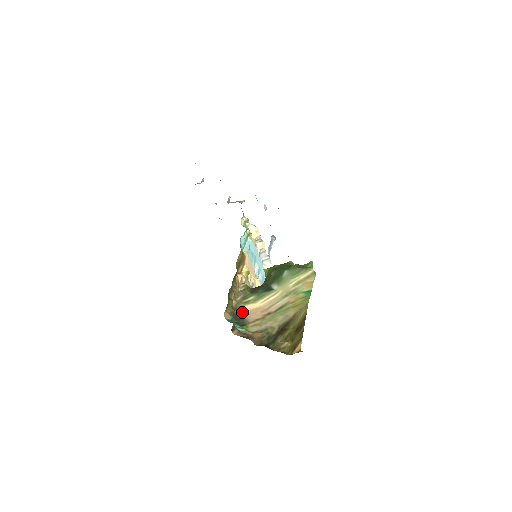
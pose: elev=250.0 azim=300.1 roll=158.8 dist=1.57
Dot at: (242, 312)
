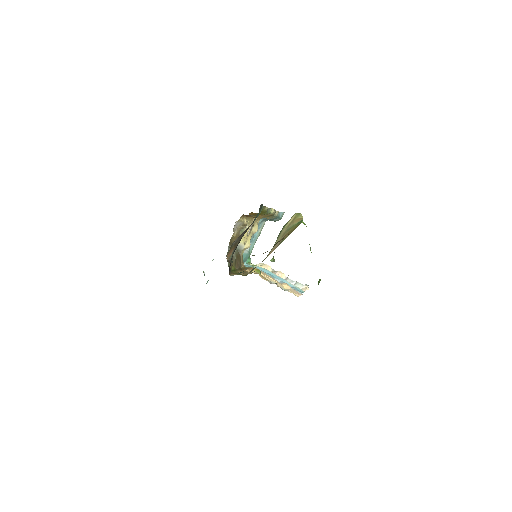
Dot at: occluded
